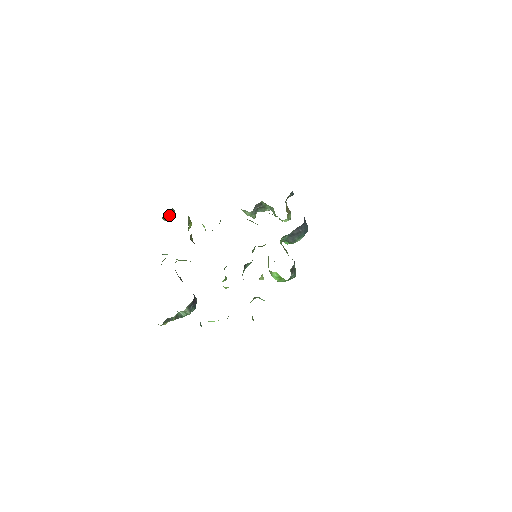
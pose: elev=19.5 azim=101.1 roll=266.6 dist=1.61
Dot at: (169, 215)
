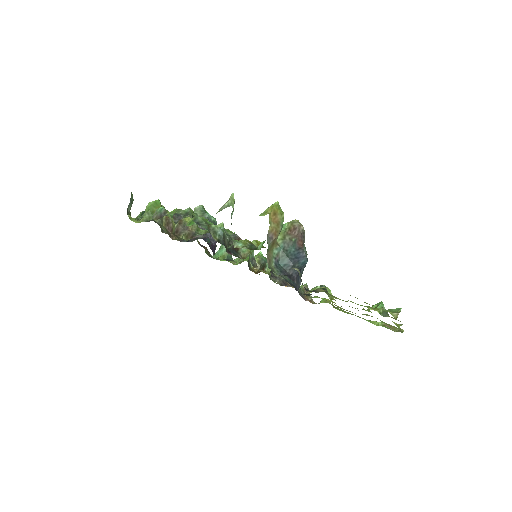
Dot at: (130, 216)
